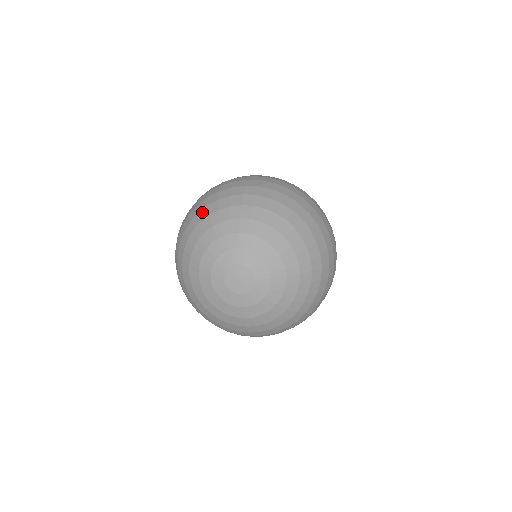
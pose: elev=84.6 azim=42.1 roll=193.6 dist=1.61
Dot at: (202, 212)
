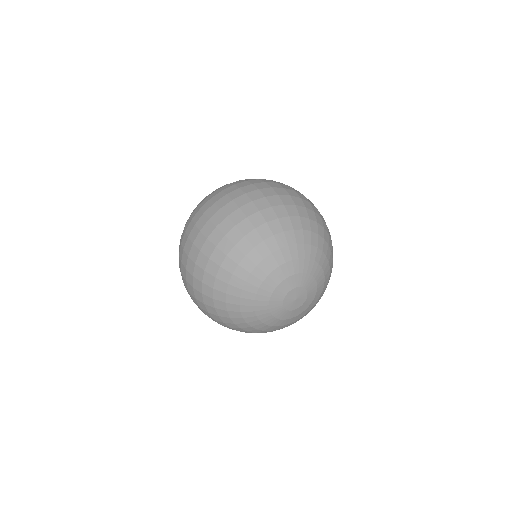
Dot at: (305, 221)
